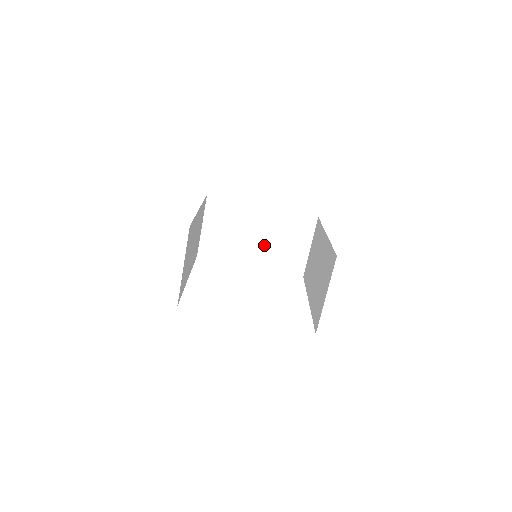
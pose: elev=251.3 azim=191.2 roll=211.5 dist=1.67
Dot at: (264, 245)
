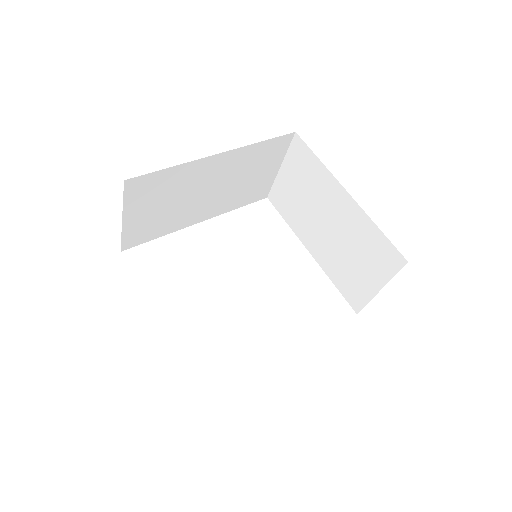
Dot at: (331, 241)
